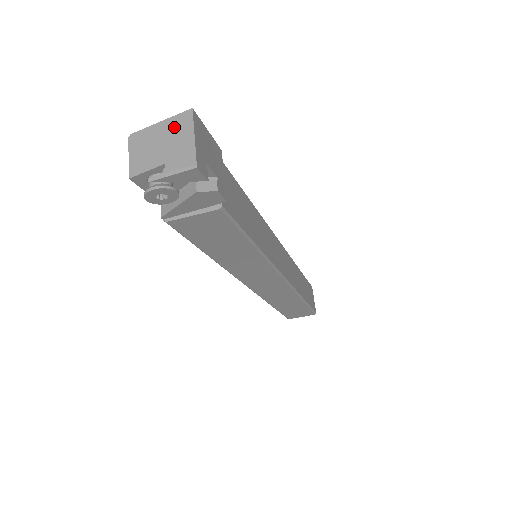
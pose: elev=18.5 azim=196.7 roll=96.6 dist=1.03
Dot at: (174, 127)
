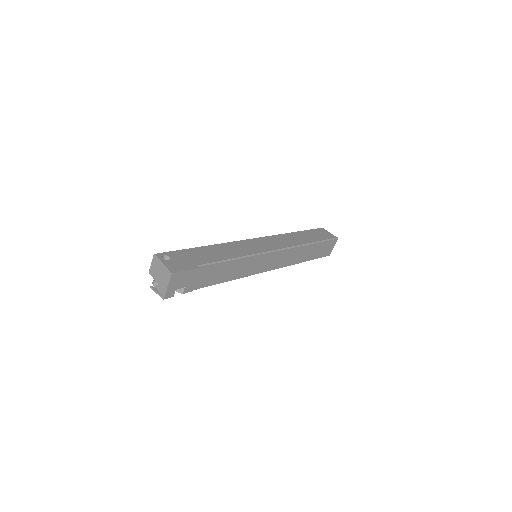
Dot at: (165, 273)
